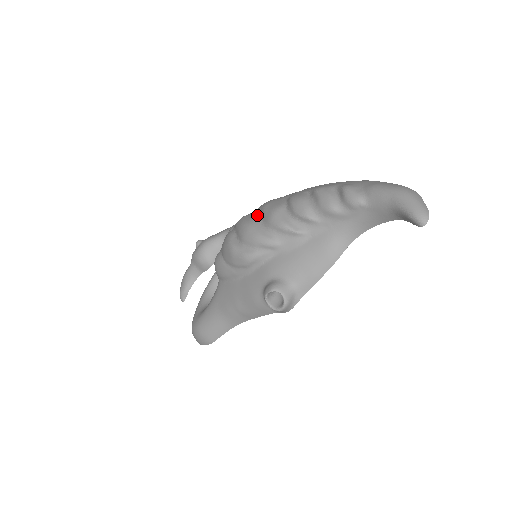
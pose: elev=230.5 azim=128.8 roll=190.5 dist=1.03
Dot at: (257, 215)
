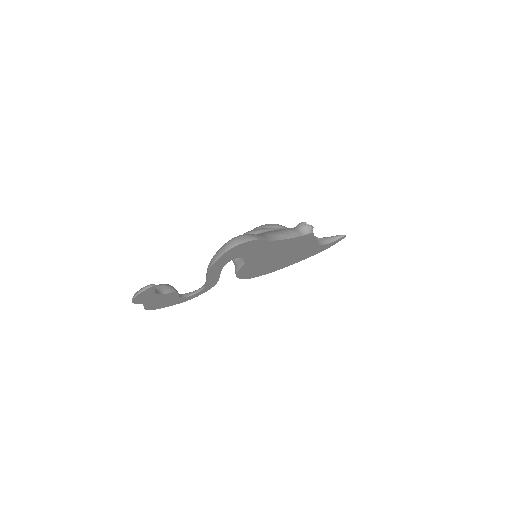
Dot at: occluded
